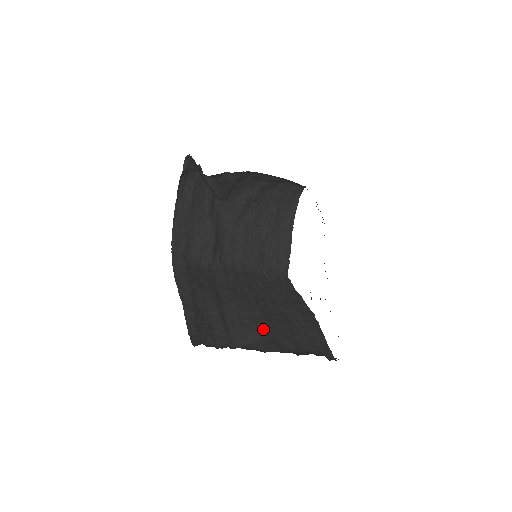
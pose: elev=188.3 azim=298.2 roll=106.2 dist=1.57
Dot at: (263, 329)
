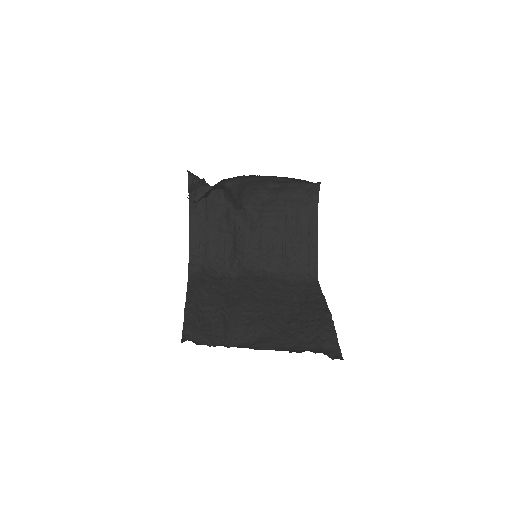
Dot at: (263, 328)
